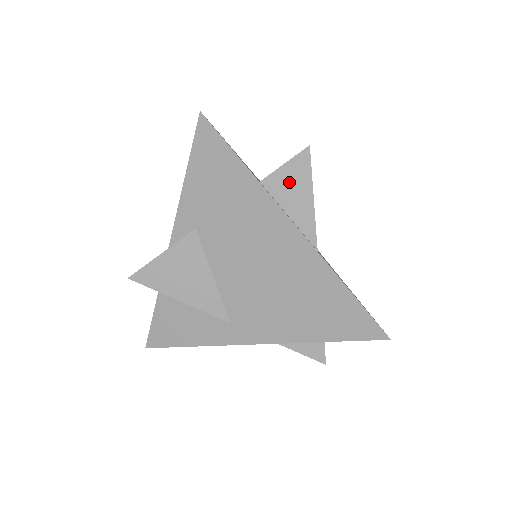
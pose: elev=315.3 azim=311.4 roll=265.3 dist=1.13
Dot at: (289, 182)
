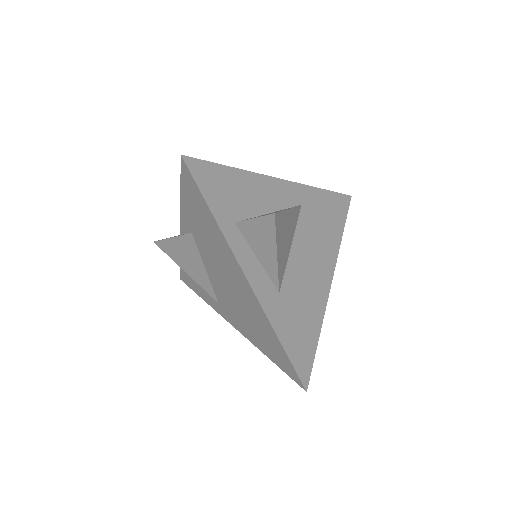
Dot at: (258, 234)
